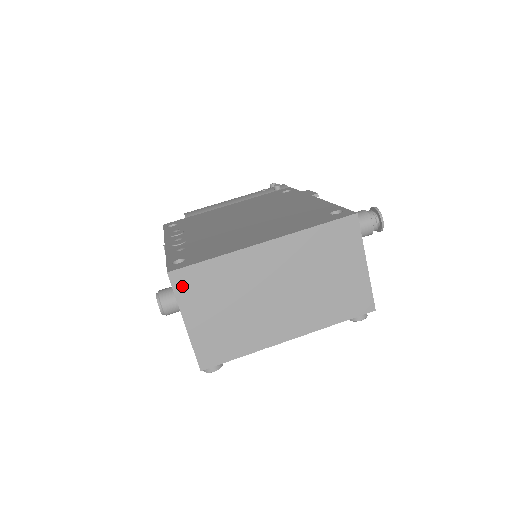
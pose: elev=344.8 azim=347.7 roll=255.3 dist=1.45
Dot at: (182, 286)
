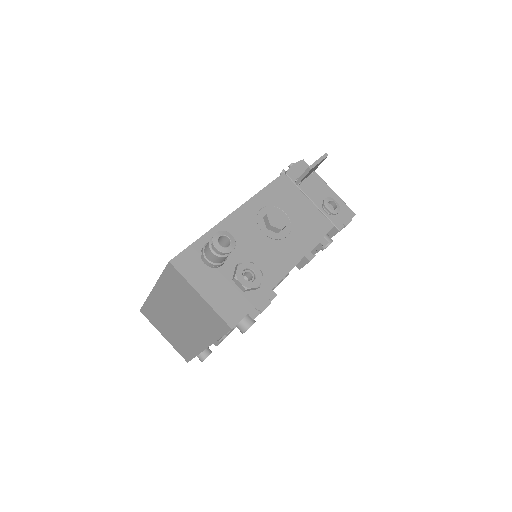
Dot at: (148, 317)
